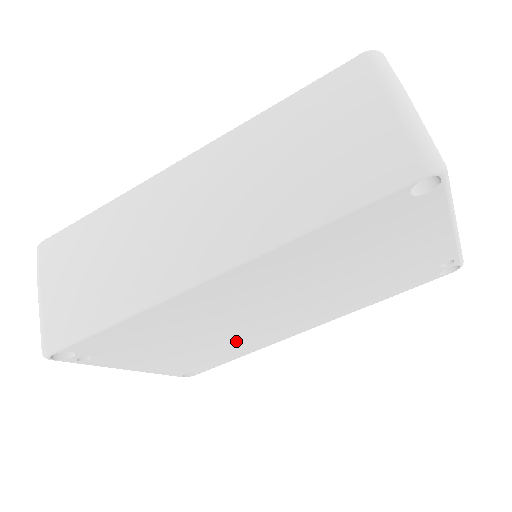
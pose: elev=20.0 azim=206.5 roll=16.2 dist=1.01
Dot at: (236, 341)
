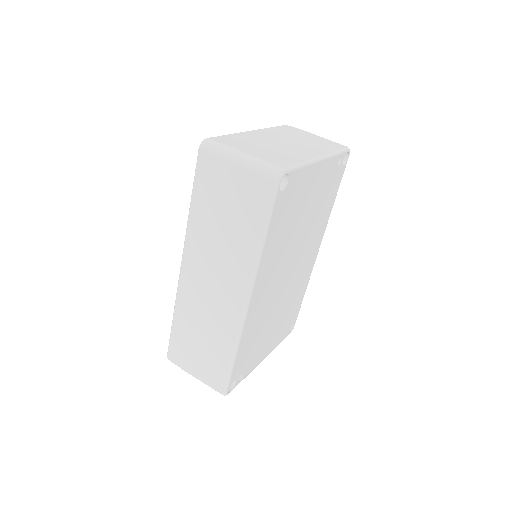
Dot at: (292, 297)
